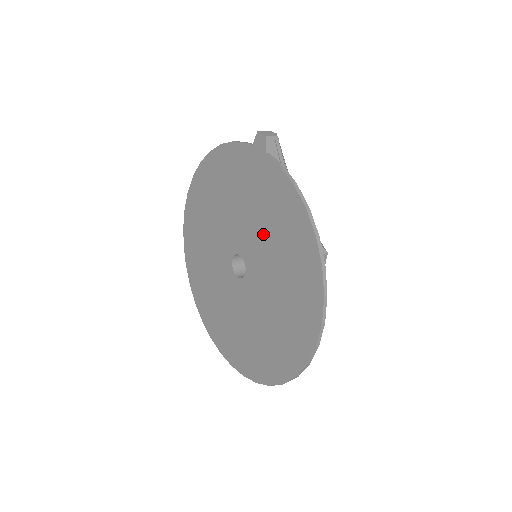
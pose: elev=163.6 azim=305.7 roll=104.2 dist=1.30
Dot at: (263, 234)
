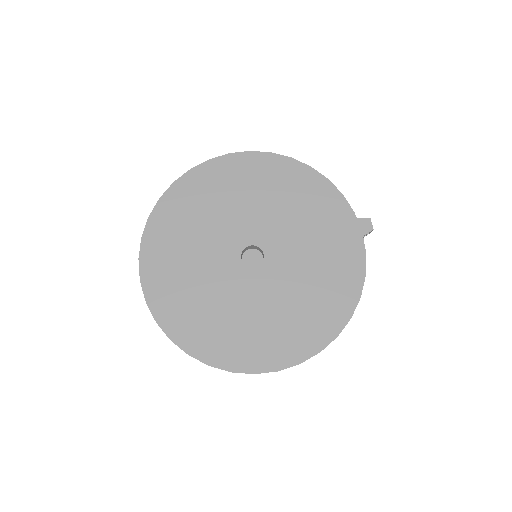
Dot at: (306, 268)
